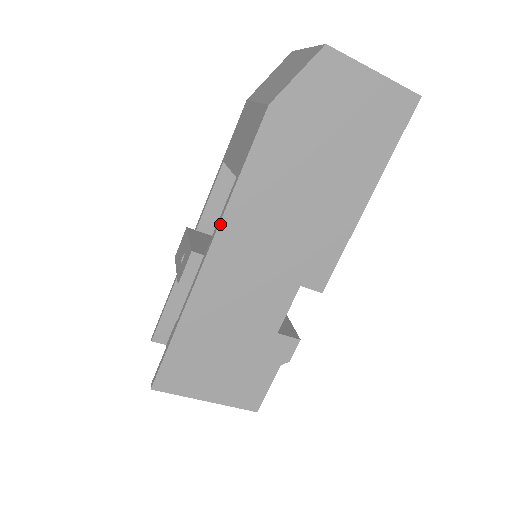
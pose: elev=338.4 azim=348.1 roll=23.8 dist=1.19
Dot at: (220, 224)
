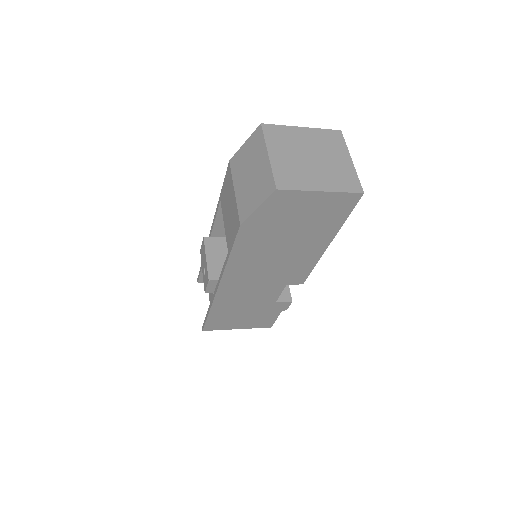
Dot at: (223, 275)
